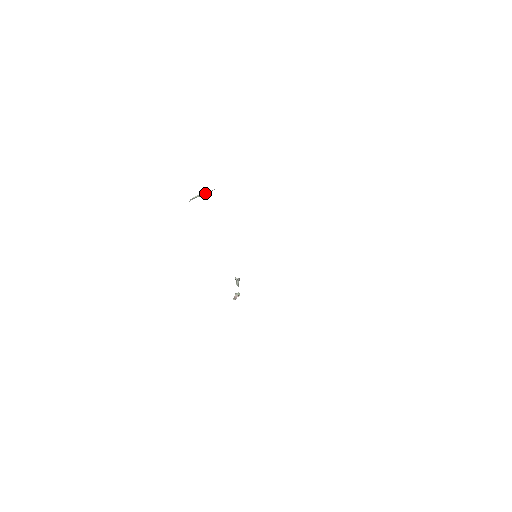
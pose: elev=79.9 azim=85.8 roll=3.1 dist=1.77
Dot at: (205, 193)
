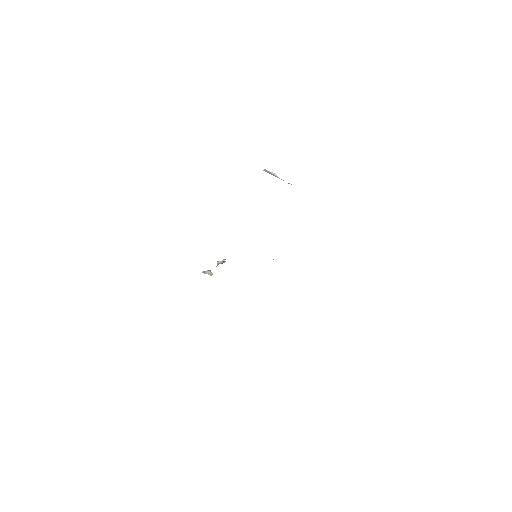
Dot at: occluded
